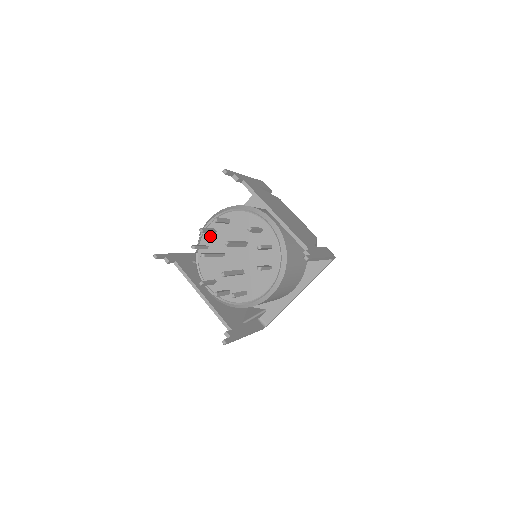
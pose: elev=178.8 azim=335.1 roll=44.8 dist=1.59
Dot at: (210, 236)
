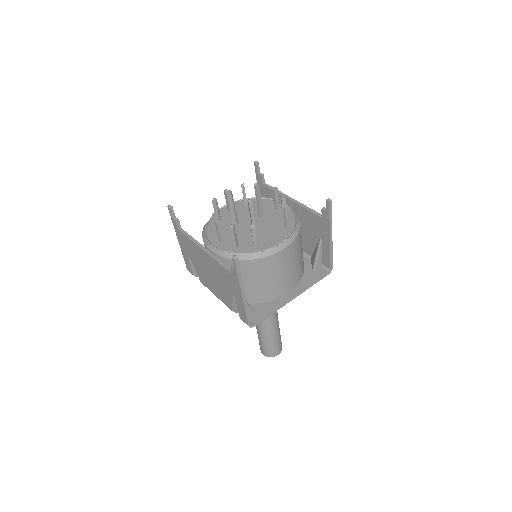
Dot at: (224, 213)
